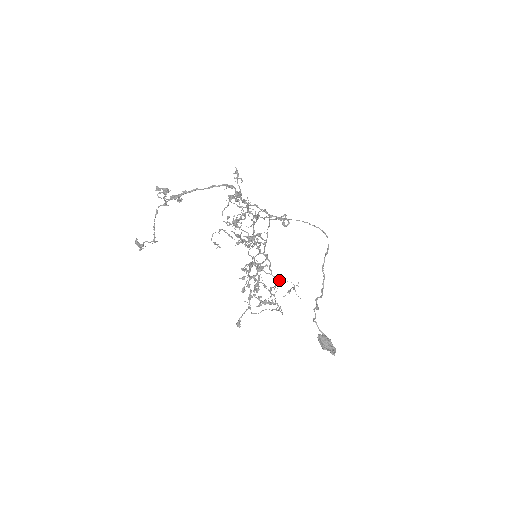
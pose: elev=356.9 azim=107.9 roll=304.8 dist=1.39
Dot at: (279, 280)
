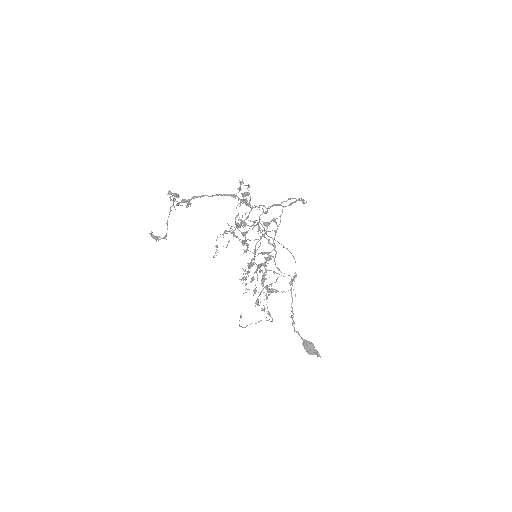
Dot at: (281, 272)
